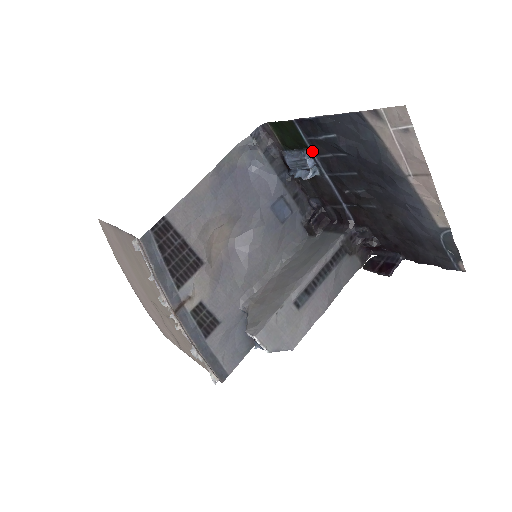
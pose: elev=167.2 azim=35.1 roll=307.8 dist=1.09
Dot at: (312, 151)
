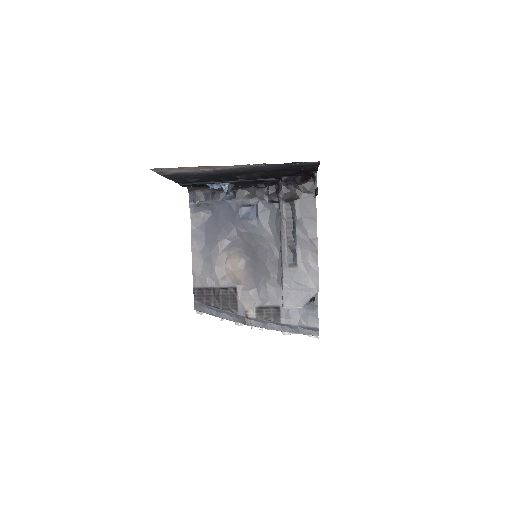
Dot at: (206, 183)
